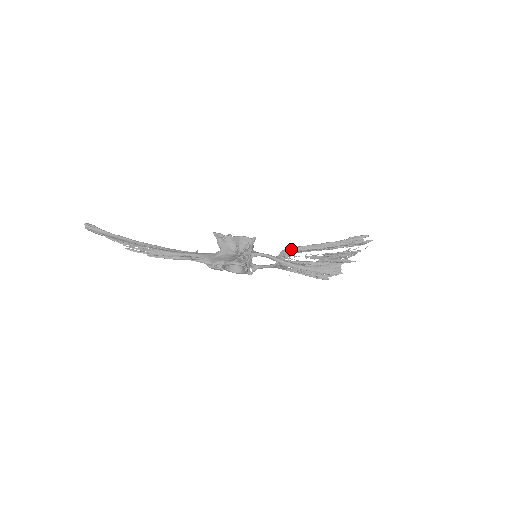
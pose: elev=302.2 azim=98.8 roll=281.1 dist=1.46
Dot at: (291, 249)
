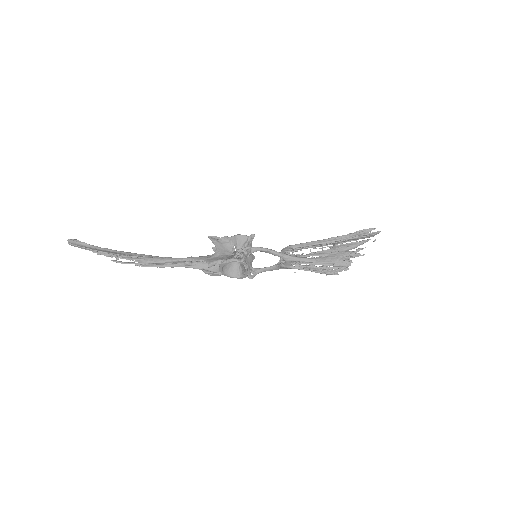
Dot at: (293, 246)
